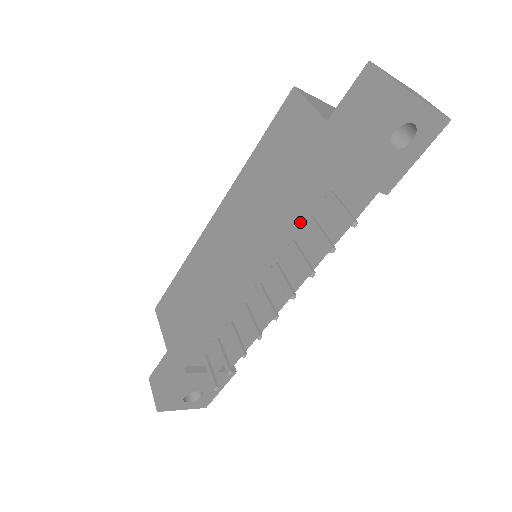
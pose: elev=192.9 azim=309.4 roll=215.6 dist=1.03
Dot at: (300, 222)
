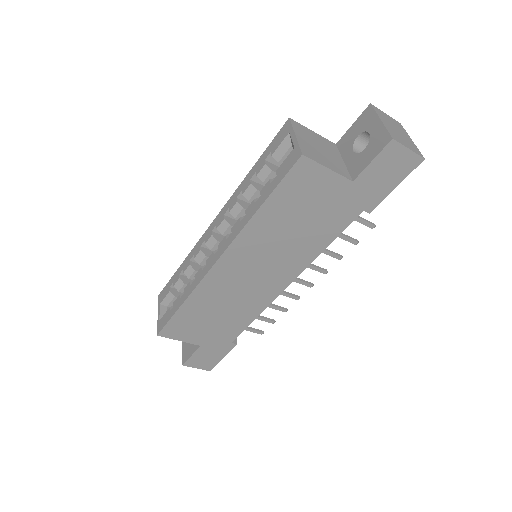
Dot at: occluded
